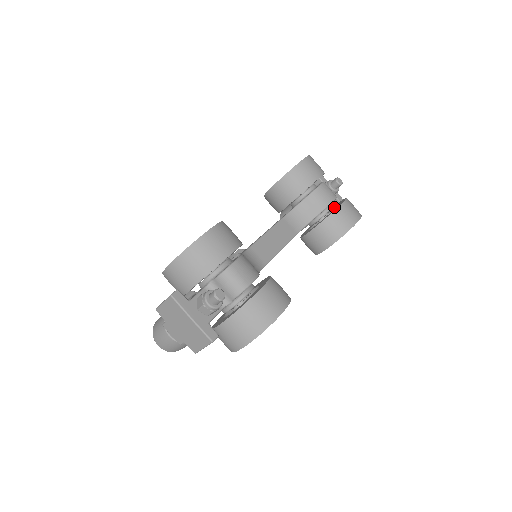
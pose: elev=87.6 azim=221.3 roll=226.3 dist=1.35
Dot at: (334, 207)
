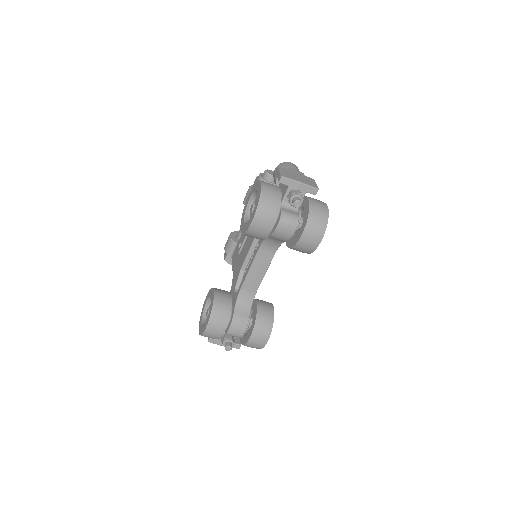
Dot at: (304, 212)
